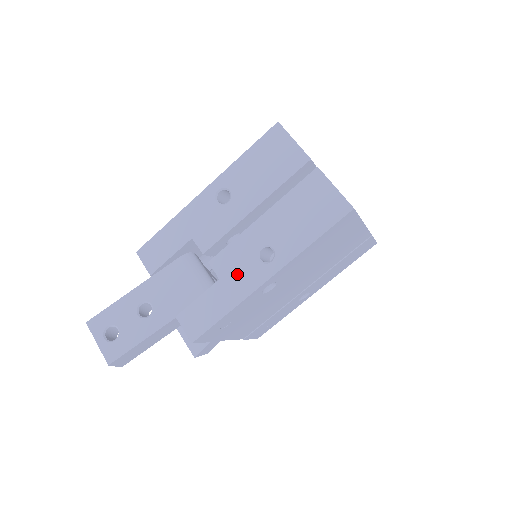
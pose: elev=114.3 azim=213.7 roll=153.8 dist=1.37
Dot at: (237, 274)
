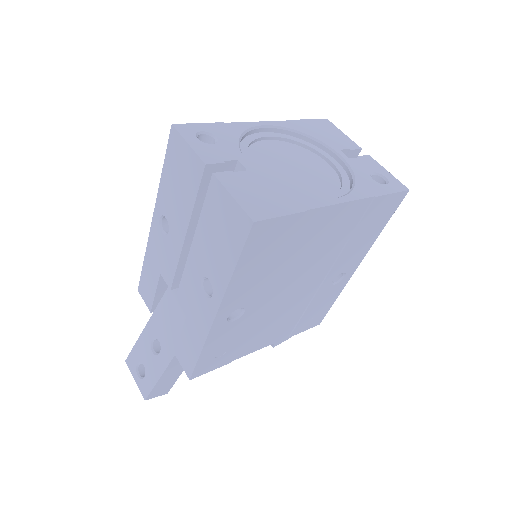
Dot at: (195, 310)
